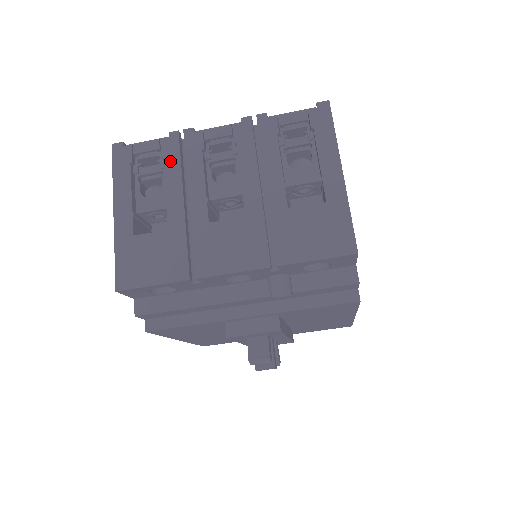
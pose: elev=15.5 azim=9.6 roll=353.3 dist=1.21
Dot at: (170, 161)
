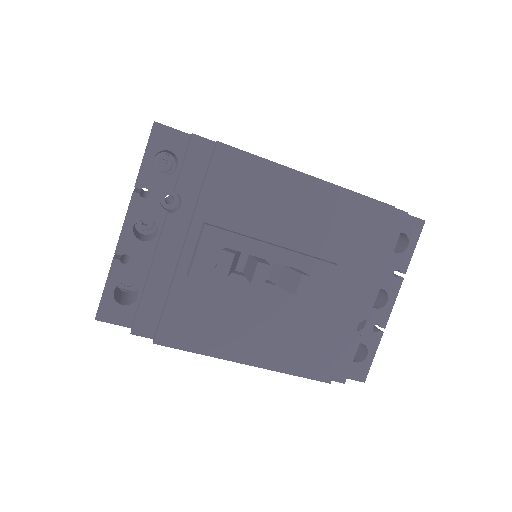
Dot at: occluded
